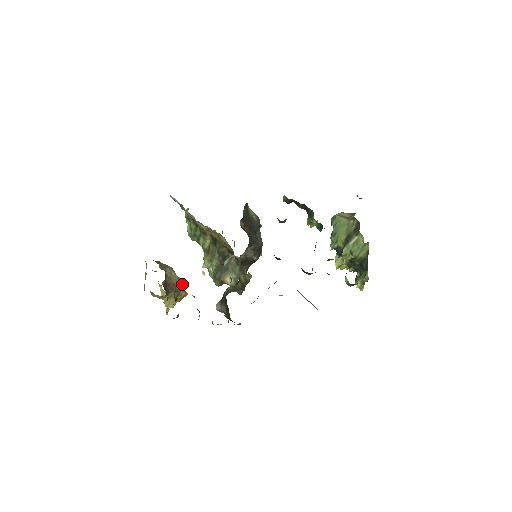
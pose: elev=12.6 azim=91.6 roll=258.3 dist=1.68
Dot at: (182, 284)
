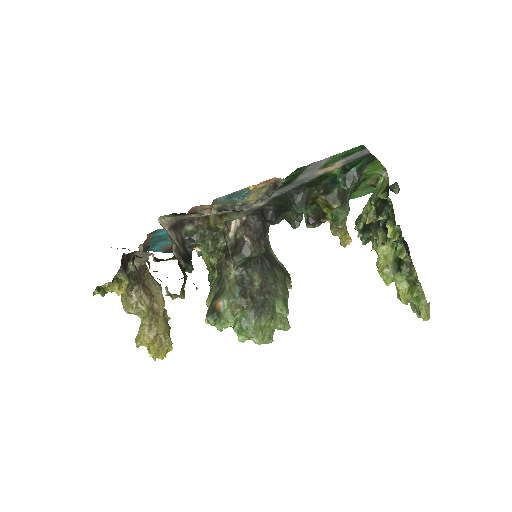
Dot at: (167, 317)
